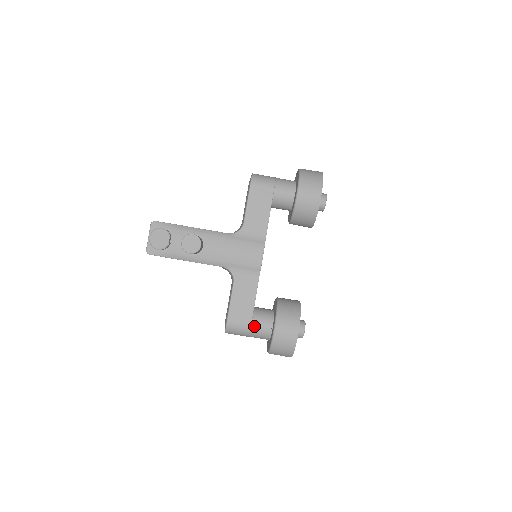
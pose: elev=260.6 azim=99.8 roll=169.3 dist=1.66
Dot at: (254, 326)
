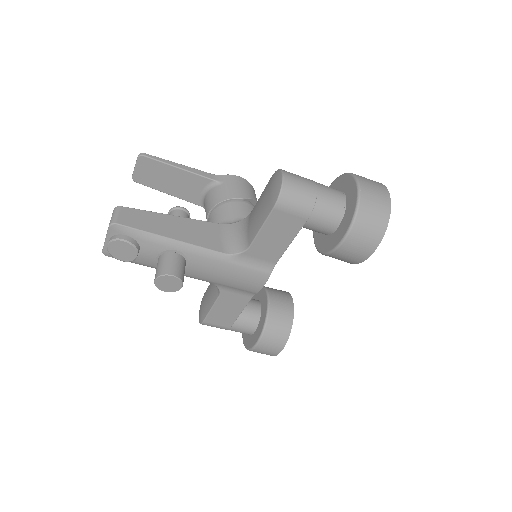
Dot at: (233, 329)
